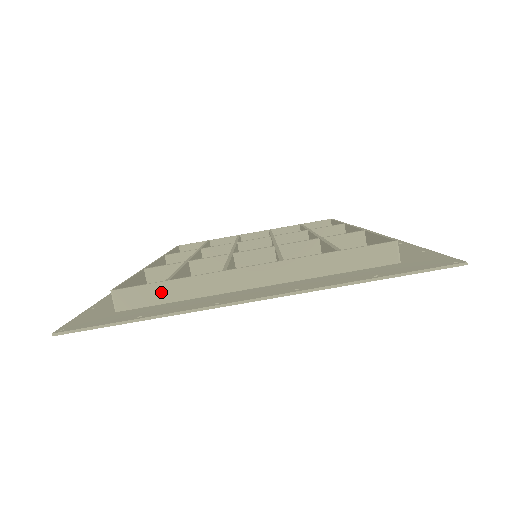
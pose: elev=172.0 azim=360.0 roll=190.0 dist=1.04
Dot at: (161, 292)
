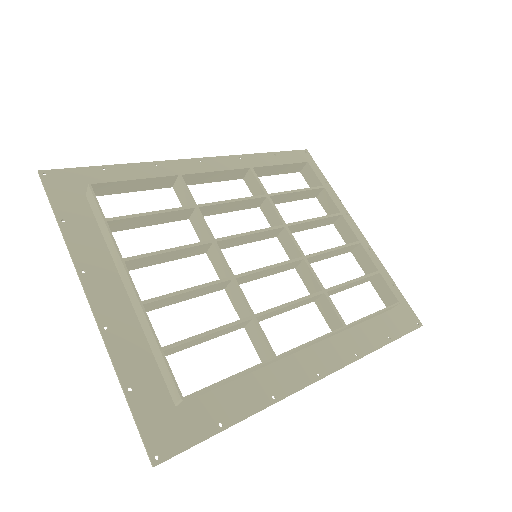
Dot at: (100, 220)
